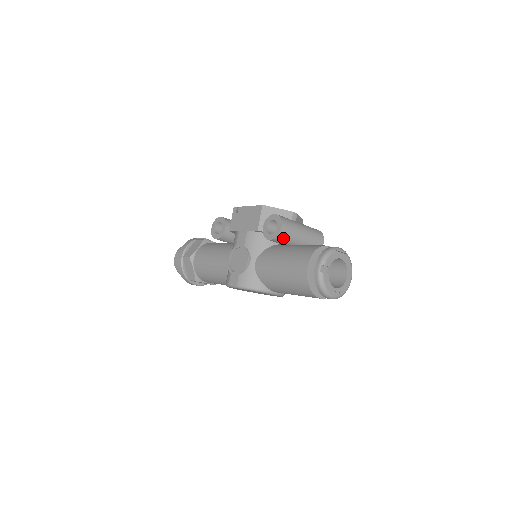
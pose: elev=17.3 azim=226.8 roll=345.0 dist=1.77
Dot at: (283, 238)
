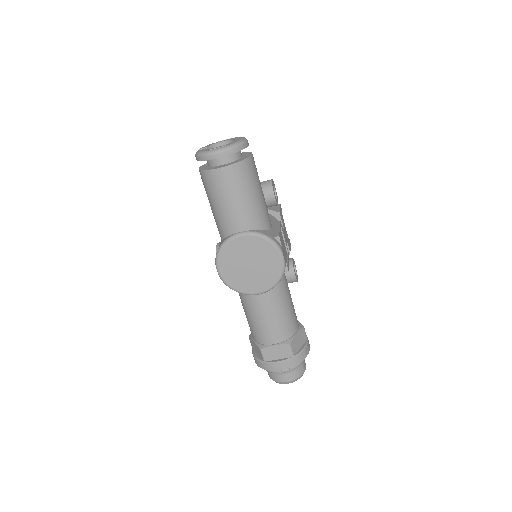
Dot at: occluded
